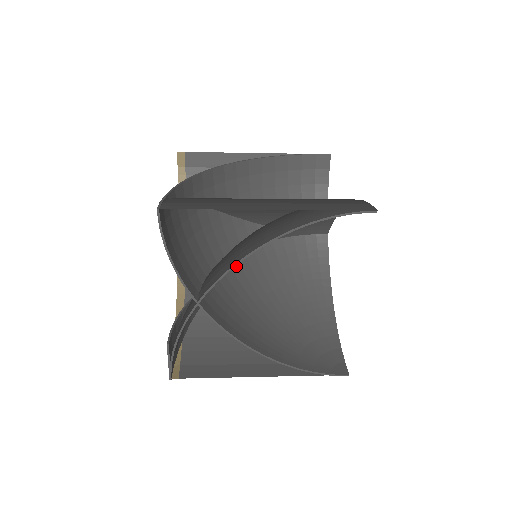
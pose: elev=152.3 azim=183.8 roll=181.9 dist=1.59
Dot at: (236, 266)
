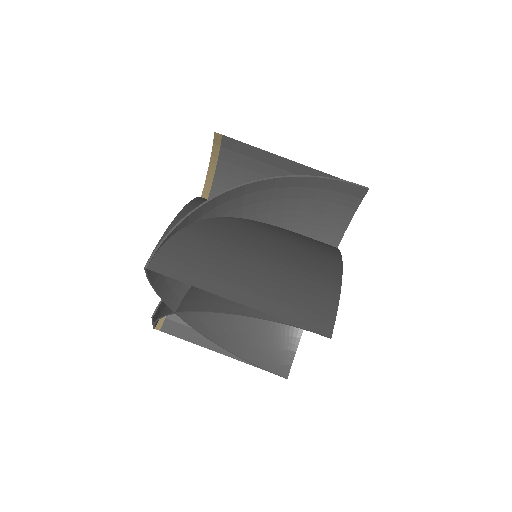
Dot at: occluded
